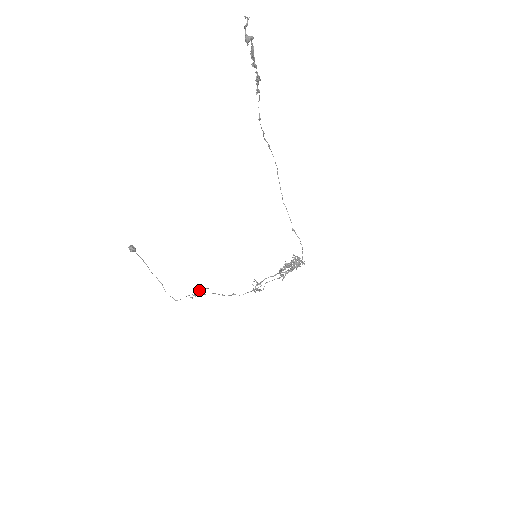
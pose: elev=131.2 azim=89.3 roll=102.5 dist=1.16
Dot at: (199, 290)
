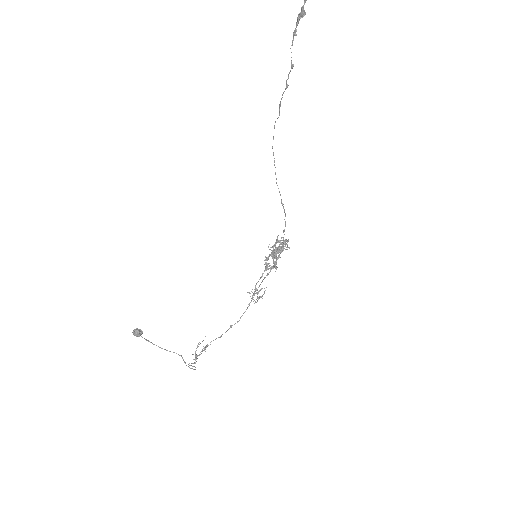
Dot at: occluded
